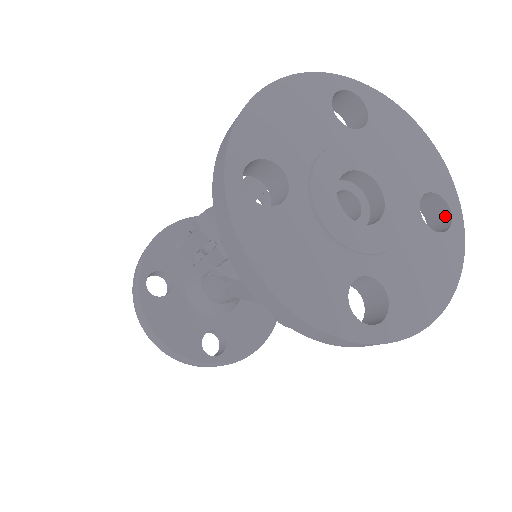
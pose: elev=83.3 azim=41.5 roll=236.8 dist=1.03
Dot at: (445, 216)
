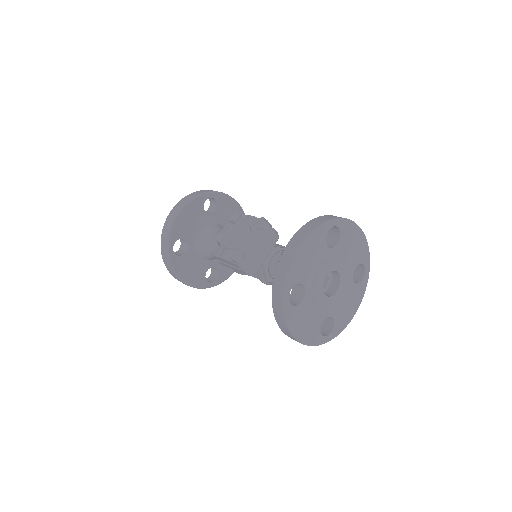
Dot at: (362, 270)
